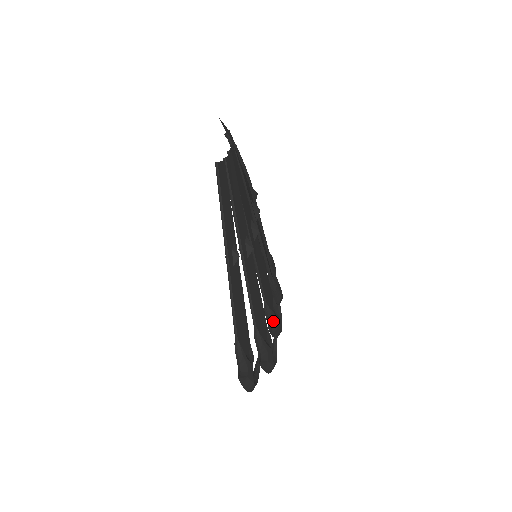
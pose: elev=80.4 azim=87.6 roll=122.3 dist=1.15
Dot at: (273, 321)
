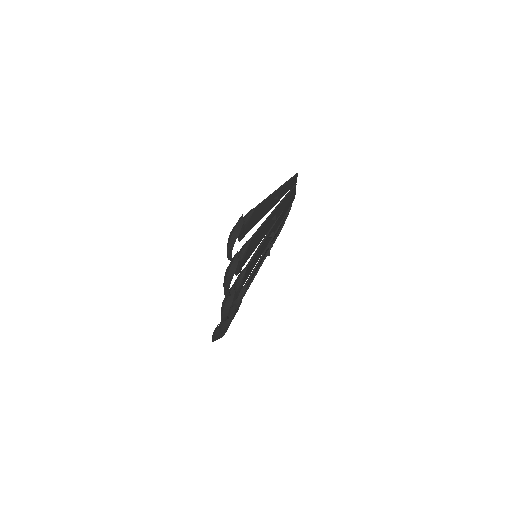
Dot at: (238, 285)
